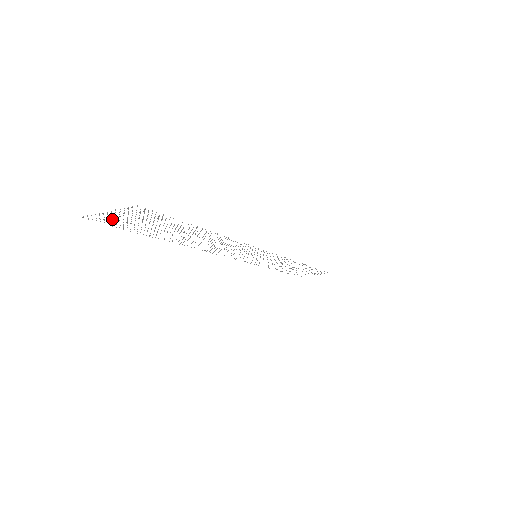
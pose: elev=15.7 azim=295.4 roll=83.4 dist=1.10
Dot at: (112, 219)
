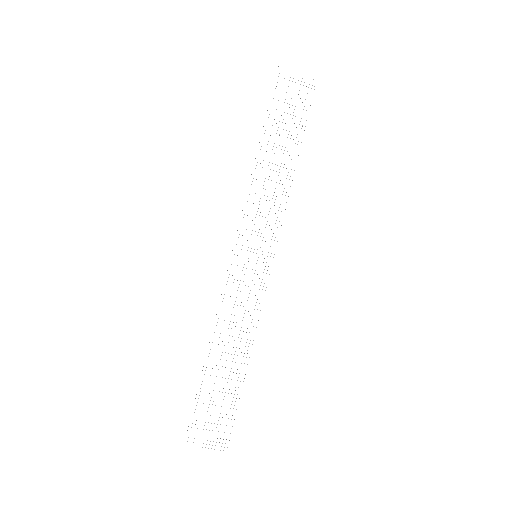
Dot at: occluded
